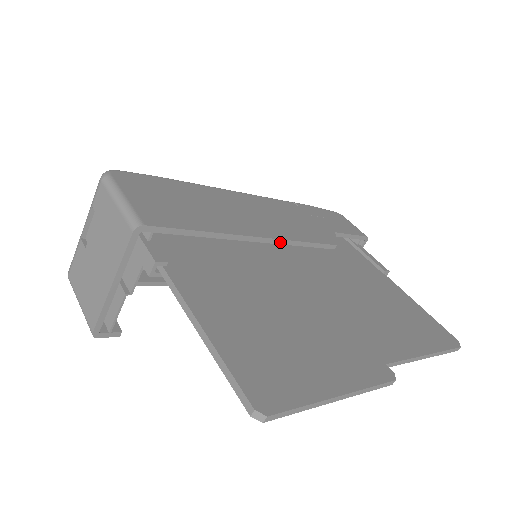
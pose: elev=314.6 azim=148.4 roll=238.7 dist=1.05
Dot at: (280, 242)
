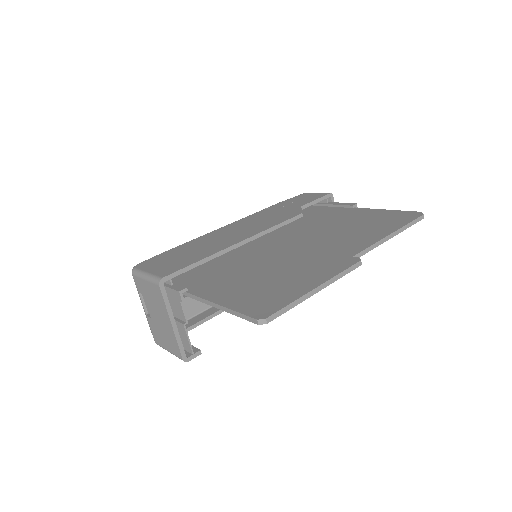
Dot at: (257, 236)
